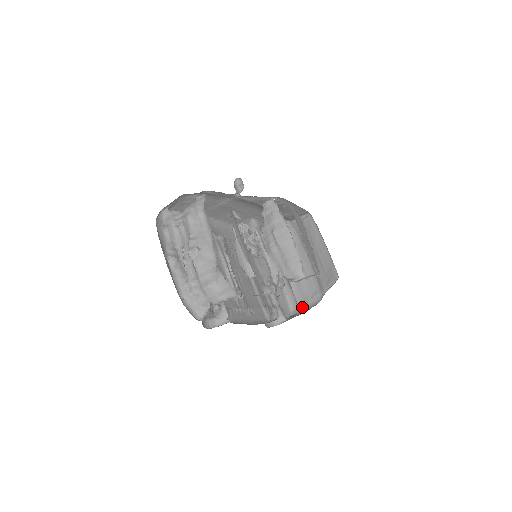
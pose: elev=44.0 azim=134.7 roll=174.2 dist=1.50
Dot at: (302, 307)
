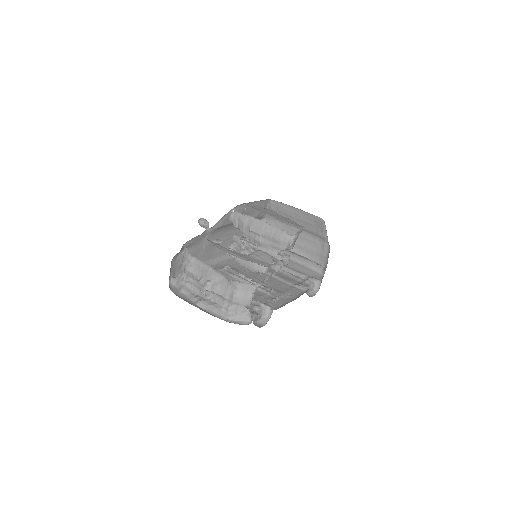
Dot at: (323, 263)
